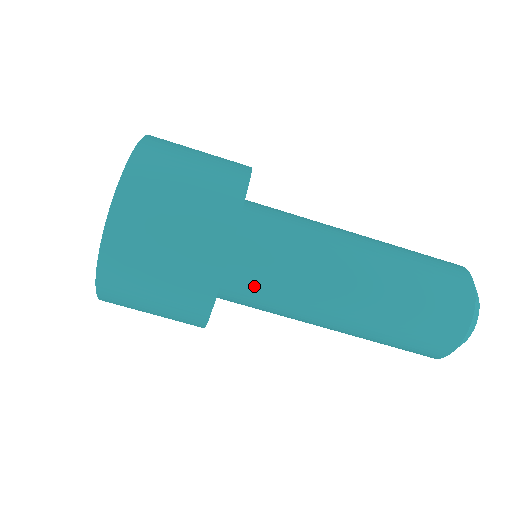
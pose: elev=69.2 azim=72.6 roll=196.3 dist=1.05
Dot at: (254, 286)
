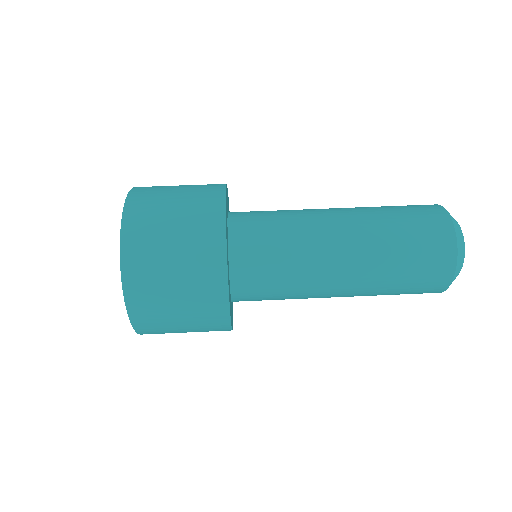
Dot at: (257, 229)
